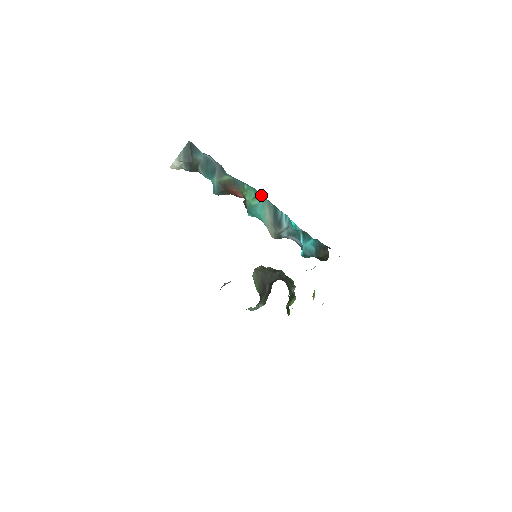
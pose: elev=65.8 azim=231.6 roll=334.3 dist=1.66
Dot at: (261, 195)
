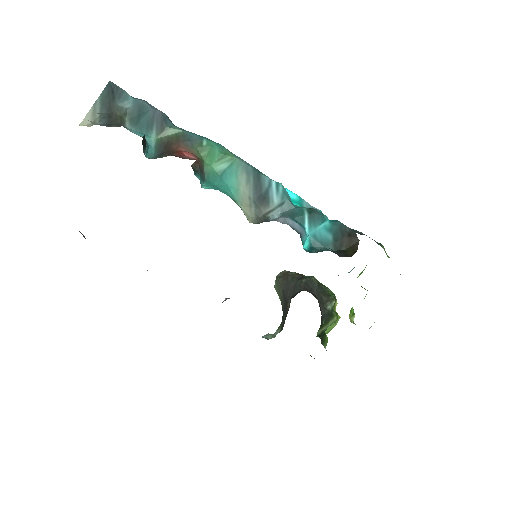
Dot at: (233, 154)
